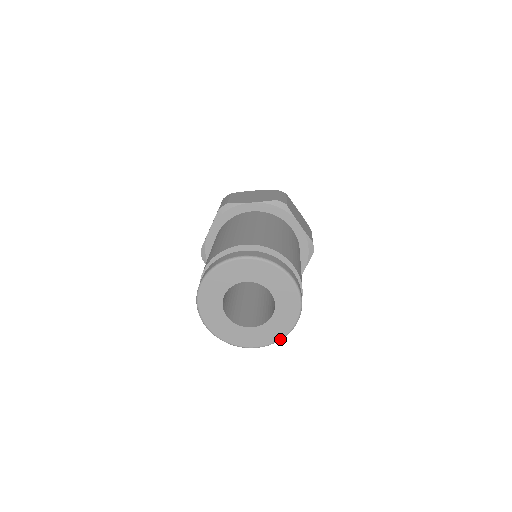
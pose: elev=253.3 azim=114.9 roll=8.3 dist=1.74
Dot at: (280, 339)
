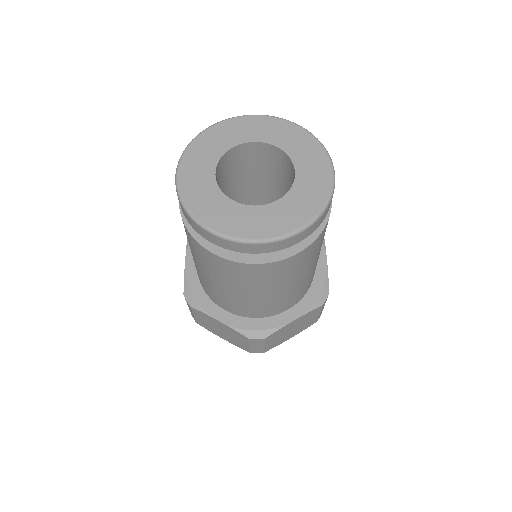
Dot at: (327, 200)
